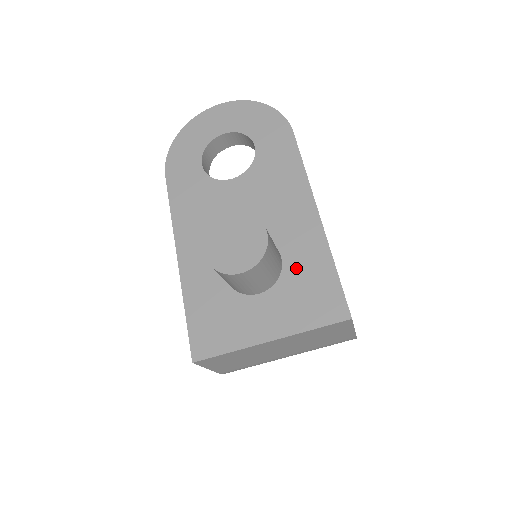
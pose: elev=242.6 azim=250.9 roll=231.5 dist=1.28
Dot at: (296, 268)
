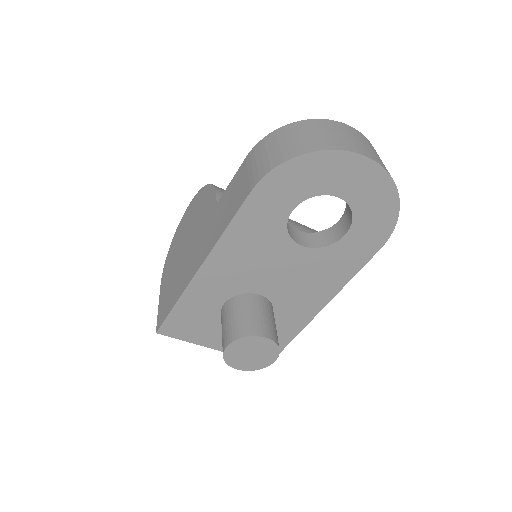
Dot at: occluded
